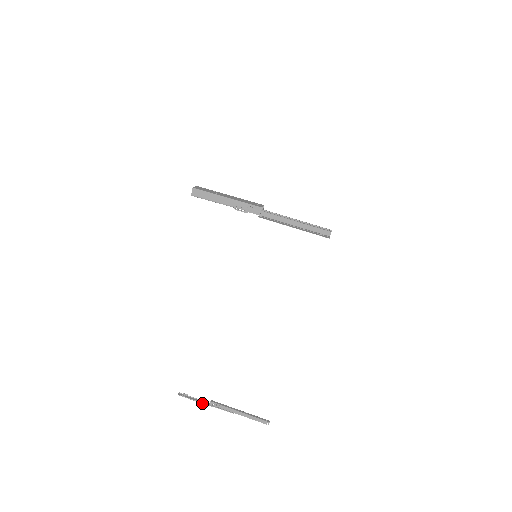
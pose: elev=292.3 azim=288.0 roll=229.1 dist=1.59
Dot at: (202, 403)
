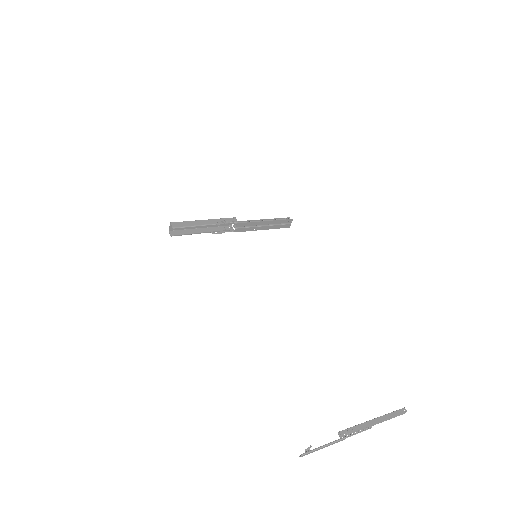
Dot at: (334, 442)
